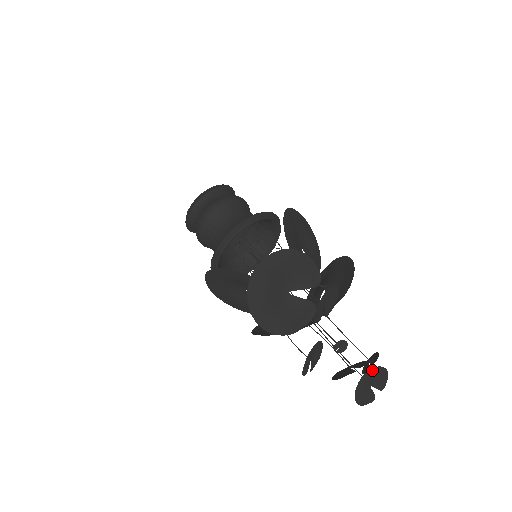
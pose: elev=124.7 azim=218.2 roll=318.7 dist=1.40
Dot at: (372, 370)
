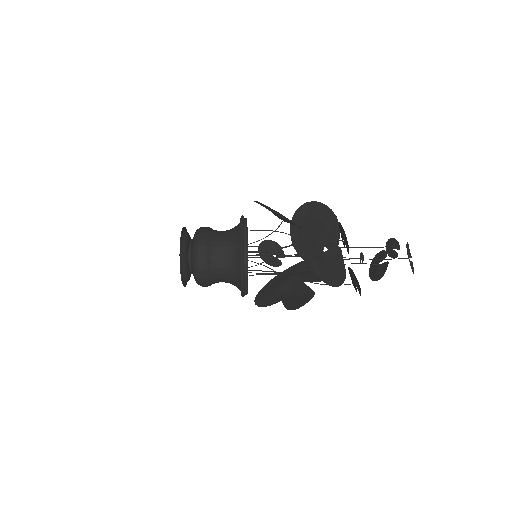
Dot at: (407, 248)
